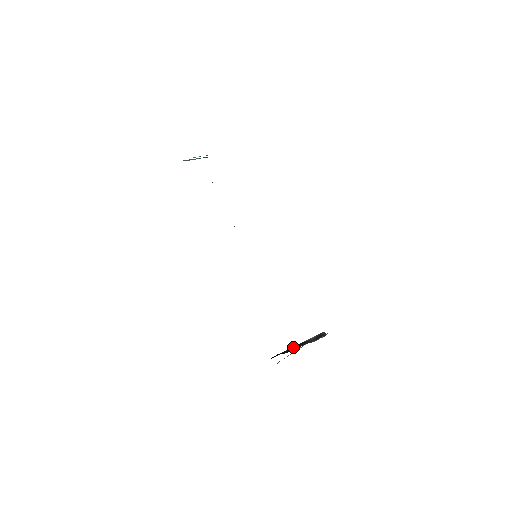
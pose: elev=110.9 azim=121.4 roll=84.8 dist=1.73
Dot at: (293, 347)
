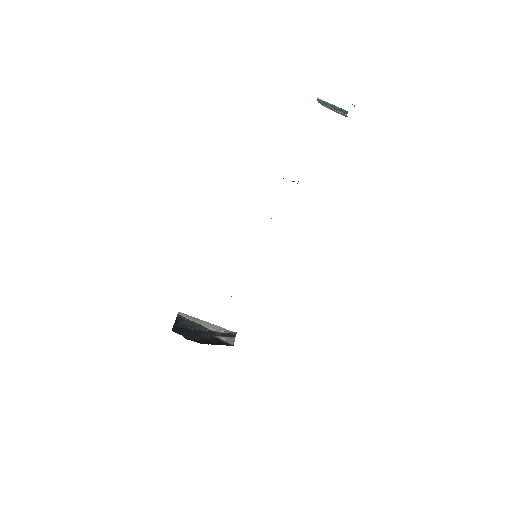
Dot at: (200, 331)
